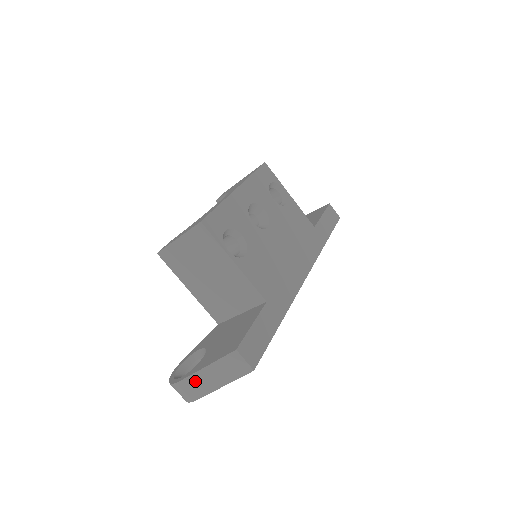
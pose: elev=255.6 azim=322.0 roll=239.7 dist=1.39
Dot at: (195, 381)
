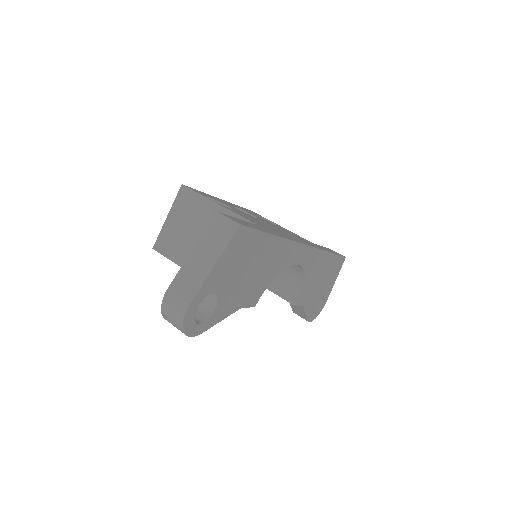
Dot at: (185, 276)
